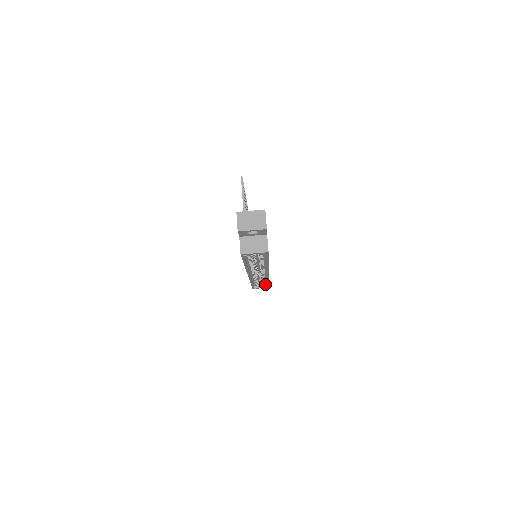
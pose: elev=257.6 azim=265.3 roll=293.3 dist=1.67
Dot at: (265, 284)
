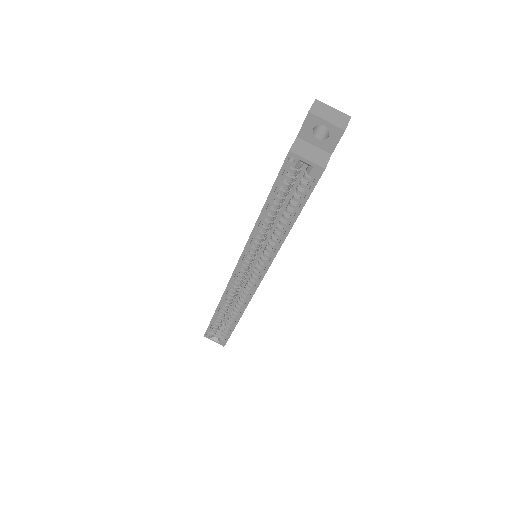
Dot at: (224, 335)
